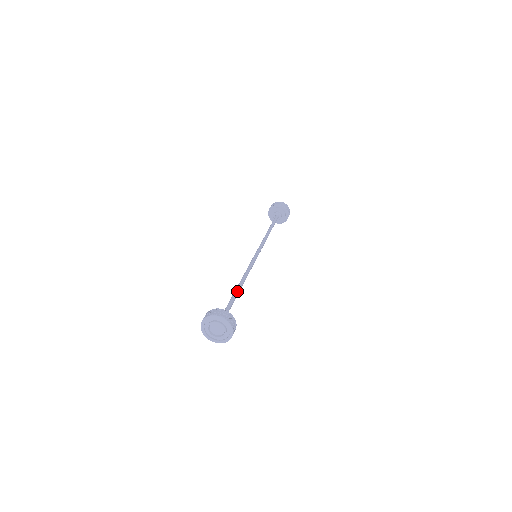
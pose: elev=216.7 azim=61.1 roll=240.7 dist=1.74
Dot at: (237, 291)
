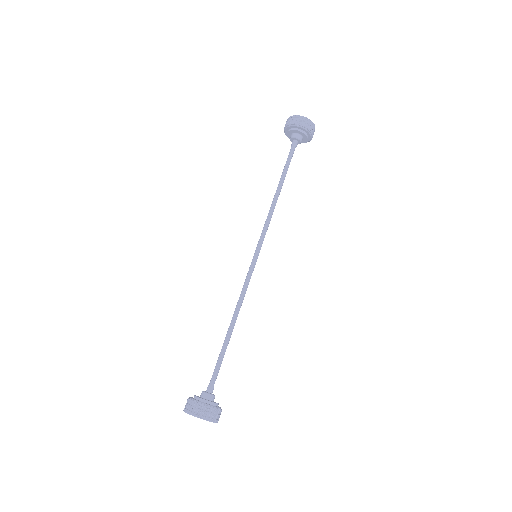
Dot at: (226, 343)
